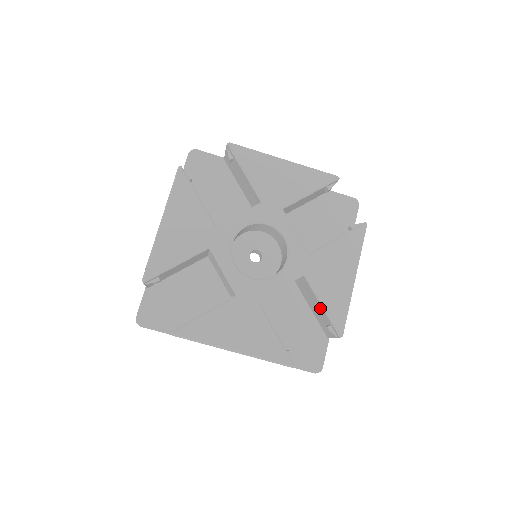
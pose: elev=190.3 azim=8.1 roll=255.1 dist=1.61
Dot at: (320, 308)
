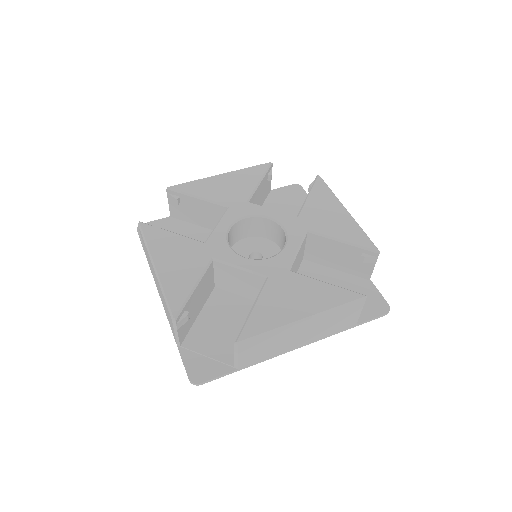
Dot at: (342, 248)
